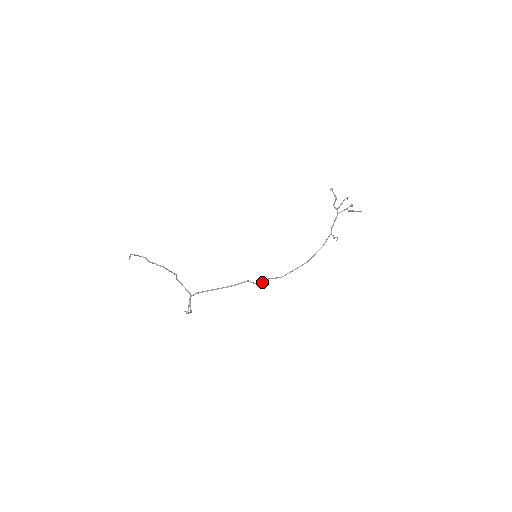
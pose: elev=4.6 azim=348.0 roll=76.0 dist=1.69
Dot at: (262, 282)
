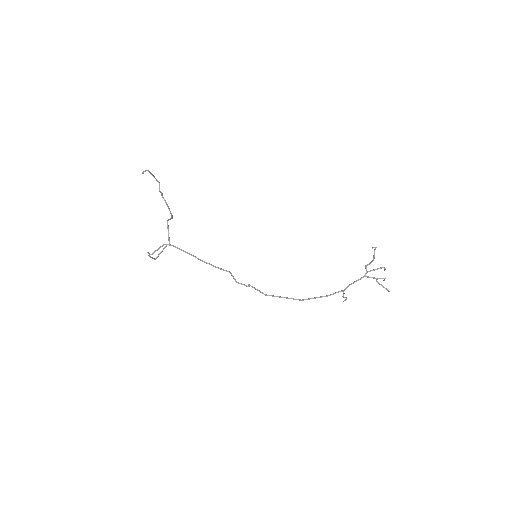
Dot at: (243, 284)
